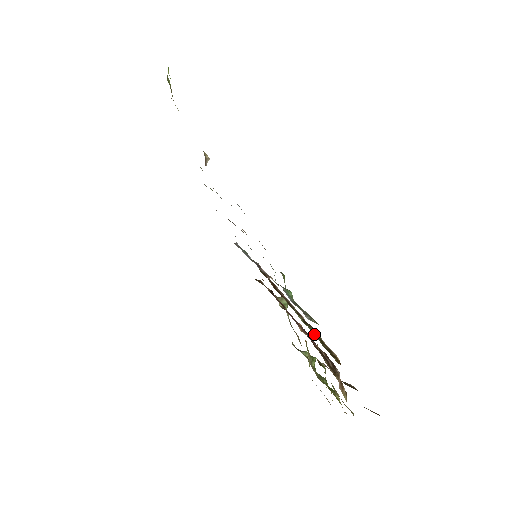
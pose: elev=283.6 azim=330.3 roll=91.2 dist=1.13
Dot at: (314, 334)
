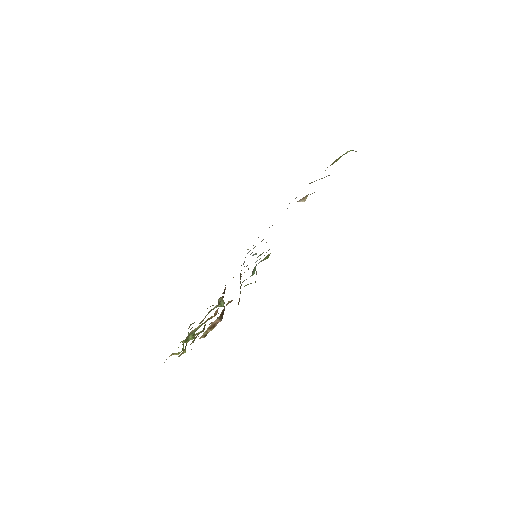
Dot at: occluded
